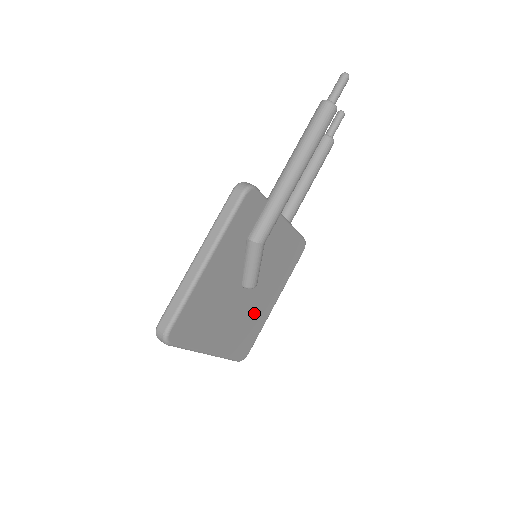
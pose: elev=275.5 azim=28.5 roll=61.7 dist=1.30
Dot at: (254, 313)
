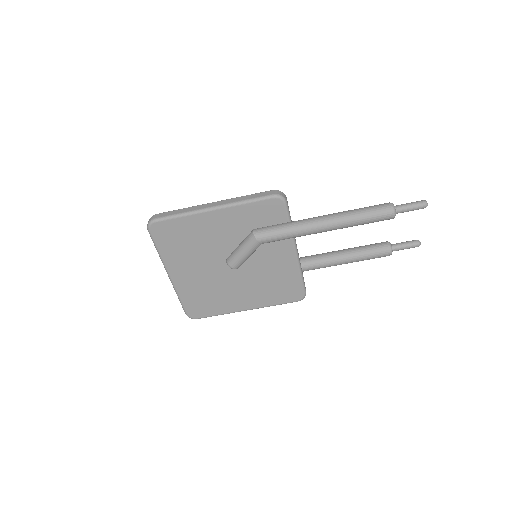
Dot at: (222, 293)
